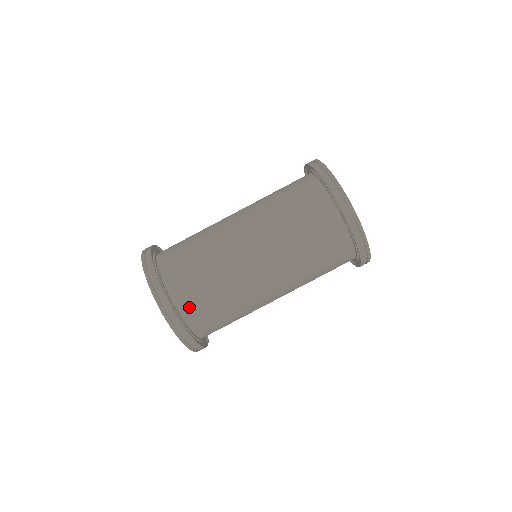
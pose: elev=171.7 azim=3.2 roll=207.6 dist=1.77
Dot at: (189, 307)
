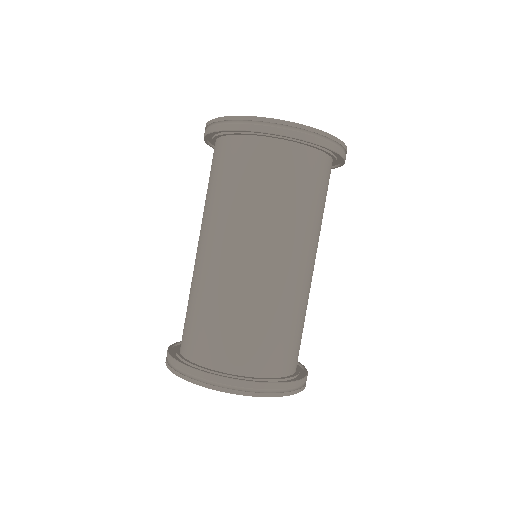
Dot at: (284, 363)
